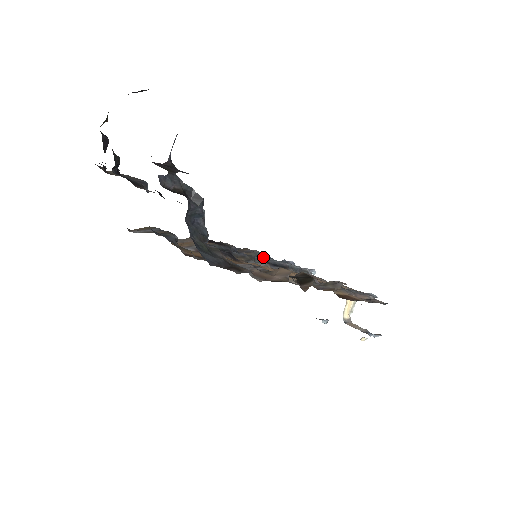
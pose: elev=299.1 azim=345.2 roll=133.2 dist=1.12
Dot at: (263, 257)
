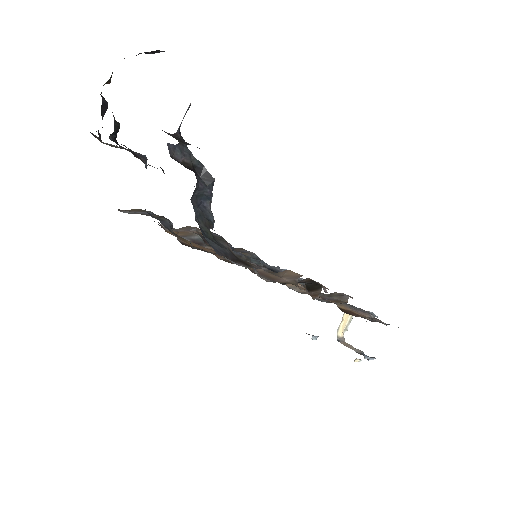
Dot at: (260, 260)
